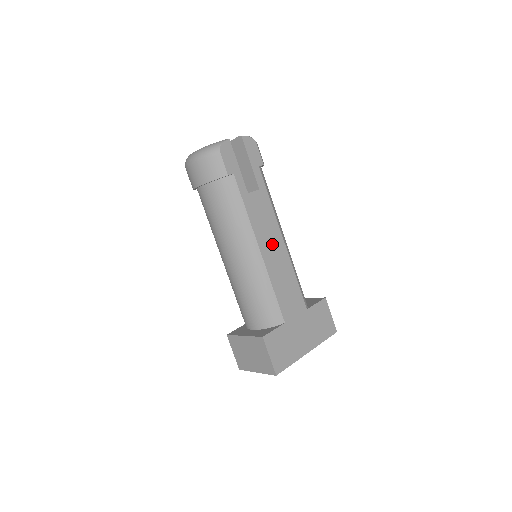
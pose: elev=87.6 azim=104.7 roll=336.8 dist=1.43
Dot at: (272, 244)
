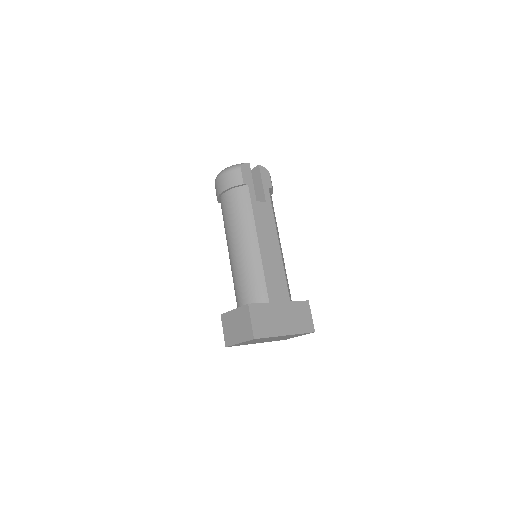
Dot at: (269, 242)
